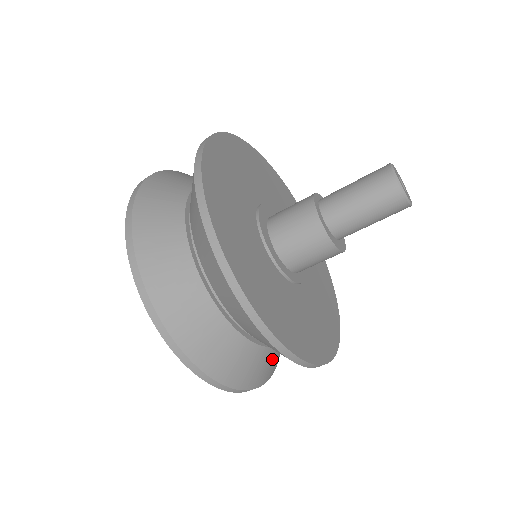
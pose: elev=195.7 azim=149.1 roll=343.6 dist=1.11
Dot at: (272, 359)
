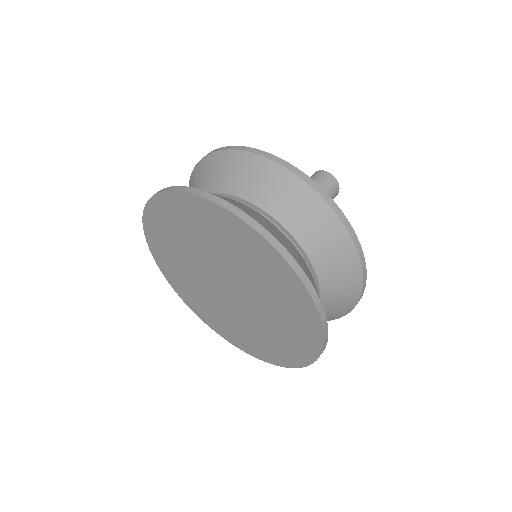
Dot at: occluded
